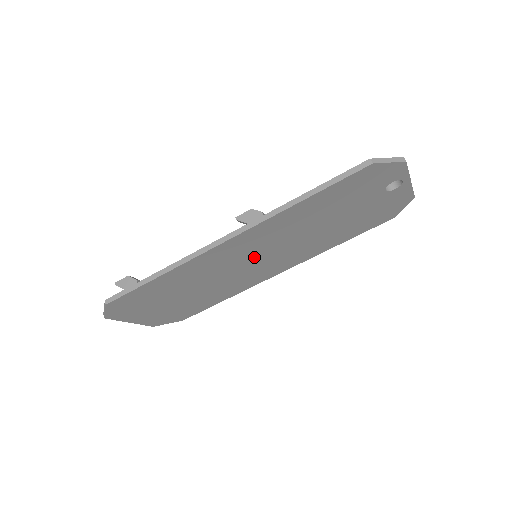
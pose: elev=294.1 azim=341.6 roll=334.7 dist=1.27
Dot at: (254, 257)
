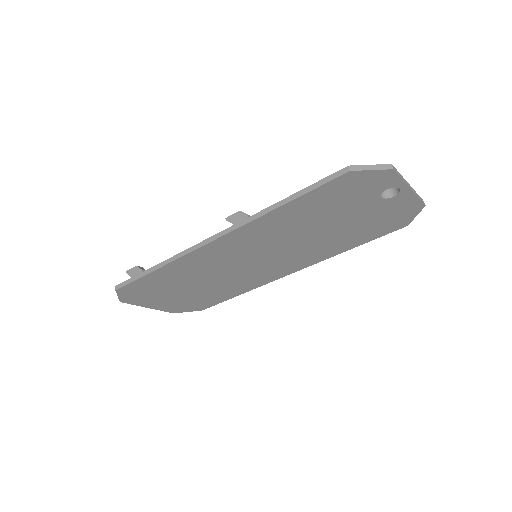
Dot at: (252, 257)
